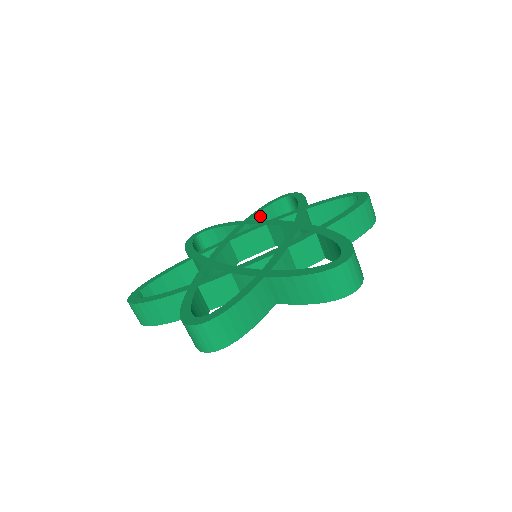
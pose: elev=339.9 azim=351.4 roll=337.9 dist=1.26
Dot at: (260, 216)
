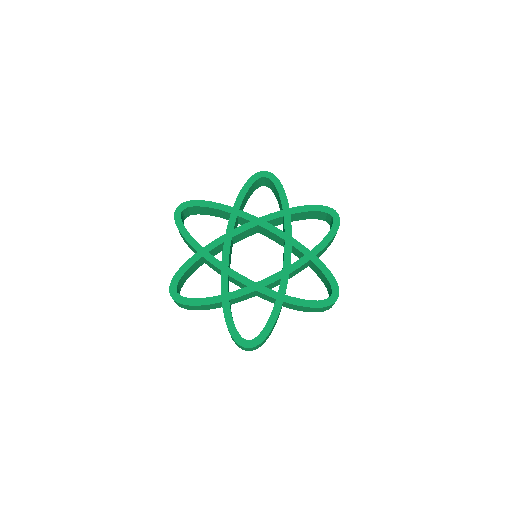
Dot at: (303, 213)
